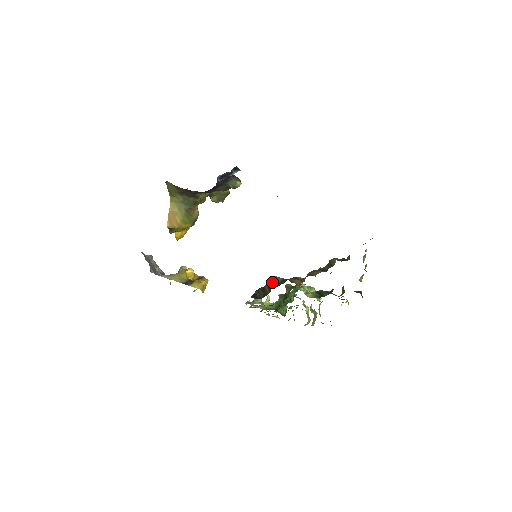
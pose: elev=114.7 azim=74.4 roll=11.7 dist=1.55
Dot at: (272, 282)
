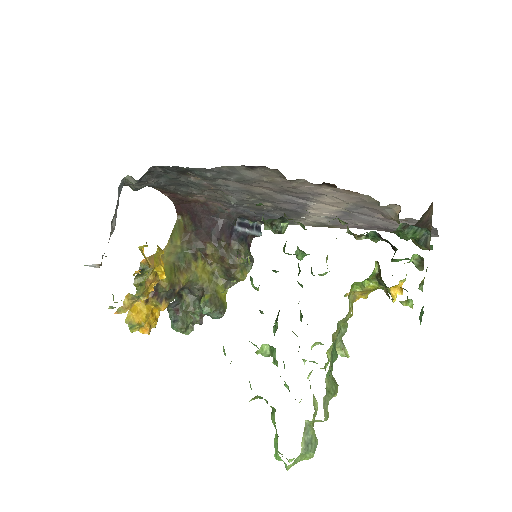
Dot at: occluded
